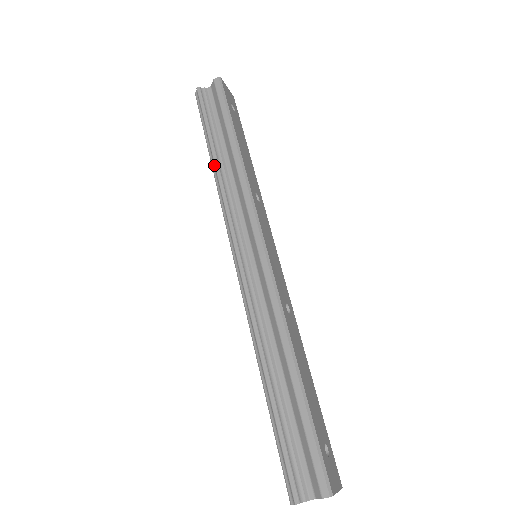
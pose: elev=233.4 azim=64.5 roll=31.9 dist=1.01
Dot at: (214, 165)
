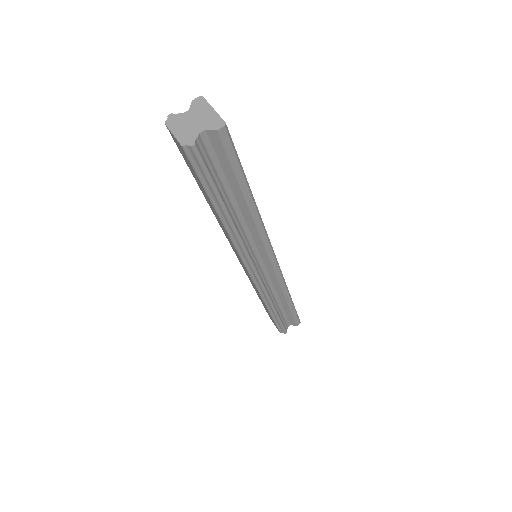
Dot at: occluded
